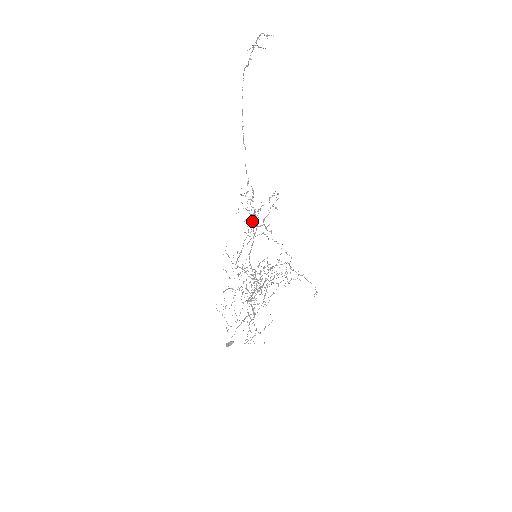
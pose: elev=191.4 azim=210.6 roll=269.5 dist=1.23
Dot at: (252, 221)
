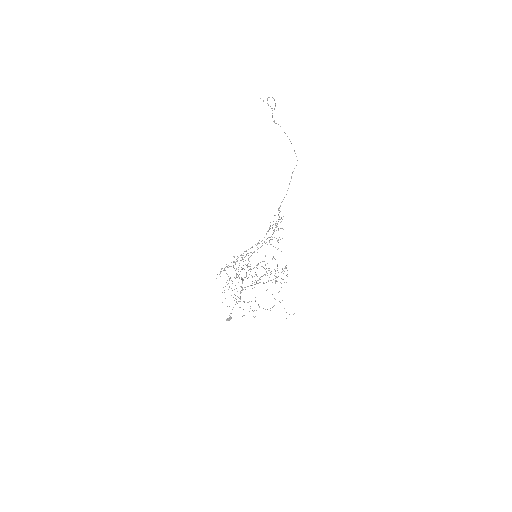
Dot at: occluded
